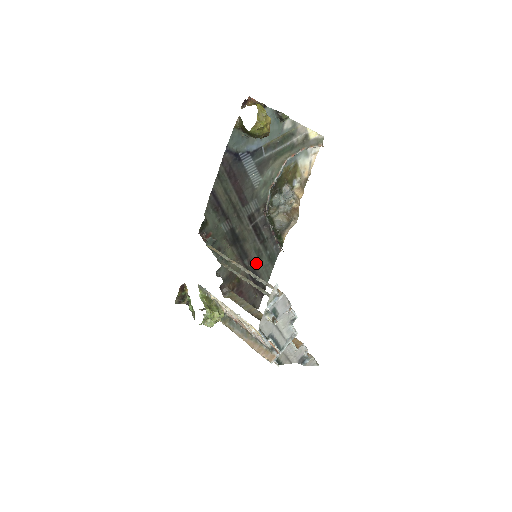
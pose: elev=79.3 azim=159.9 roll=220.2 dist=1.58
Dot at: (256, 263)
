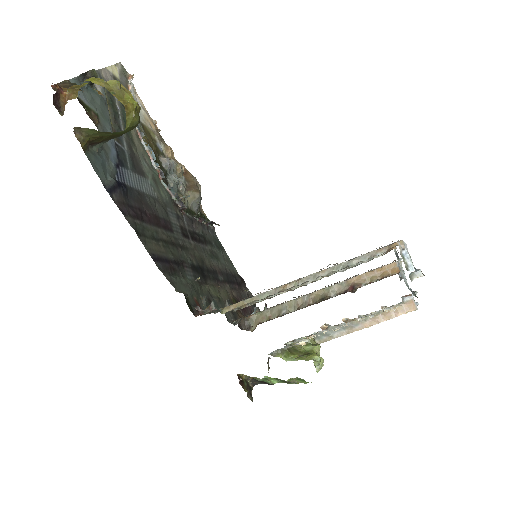
Dot at: (221, 267)
